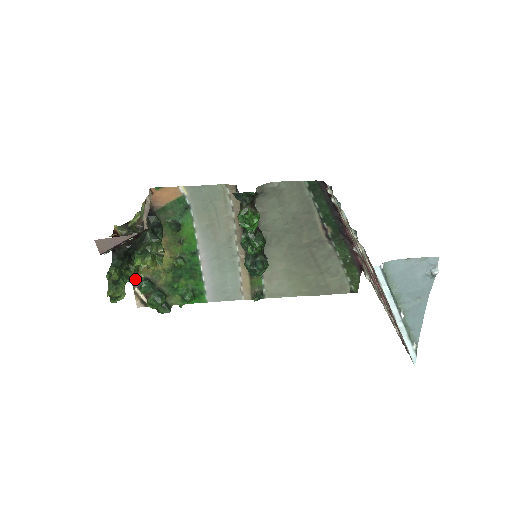
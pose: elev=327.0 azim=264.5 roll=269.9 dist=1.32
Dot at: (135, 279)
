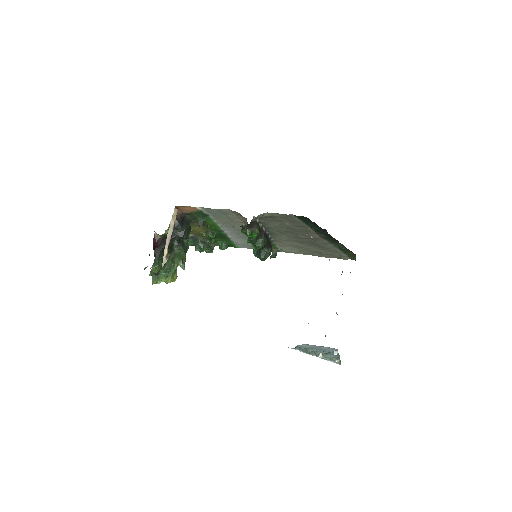
Dot at: occluded
